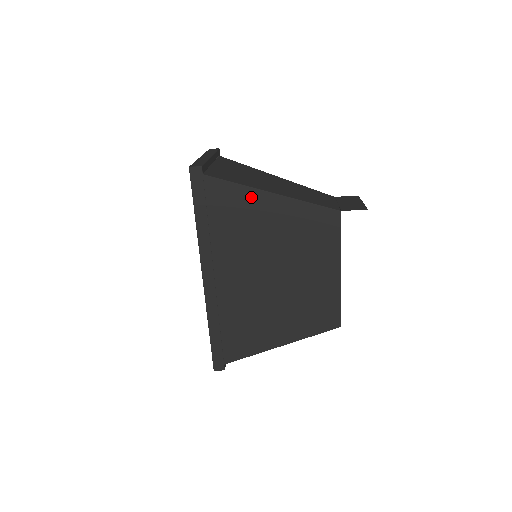
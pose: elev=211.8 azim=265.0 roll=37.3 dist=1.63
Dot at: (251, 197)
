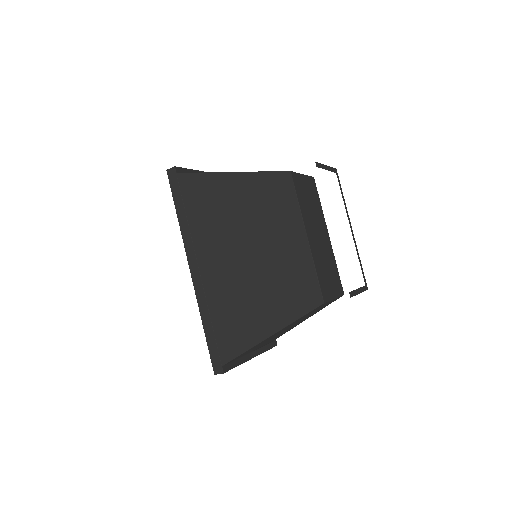
Dot at: (214, 181)
